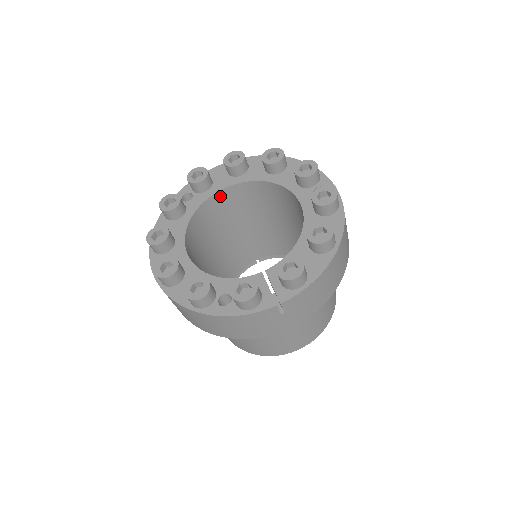
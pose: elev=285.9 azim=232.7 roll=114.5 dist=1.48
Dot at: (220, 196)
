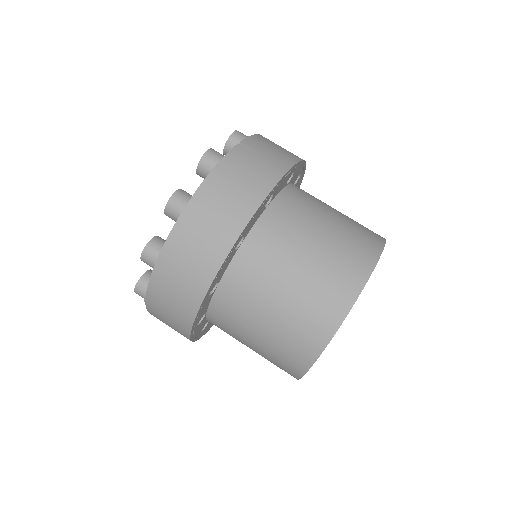
Dot at: occluded
